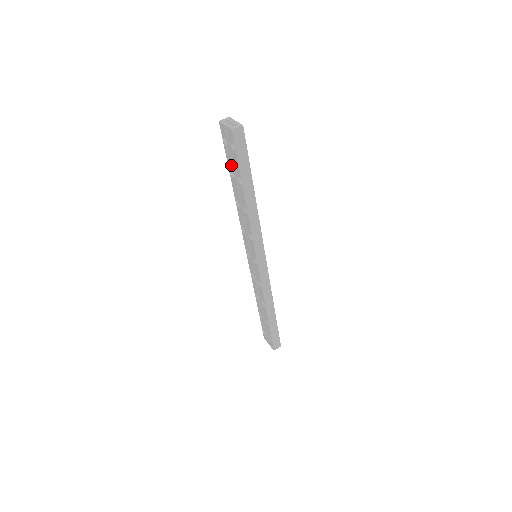
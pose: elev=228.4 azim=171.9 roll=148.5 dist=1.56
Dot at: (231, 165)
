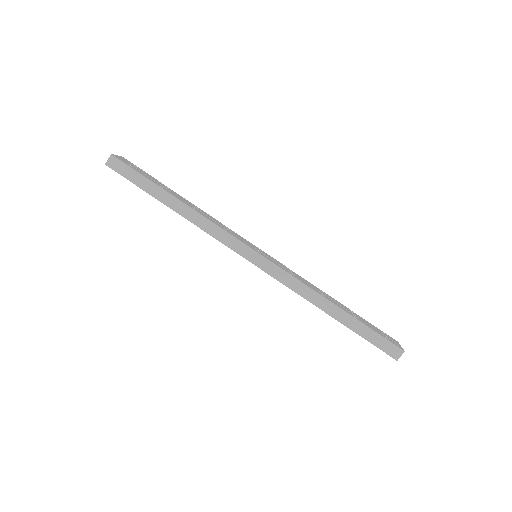
Dot at: occluded
